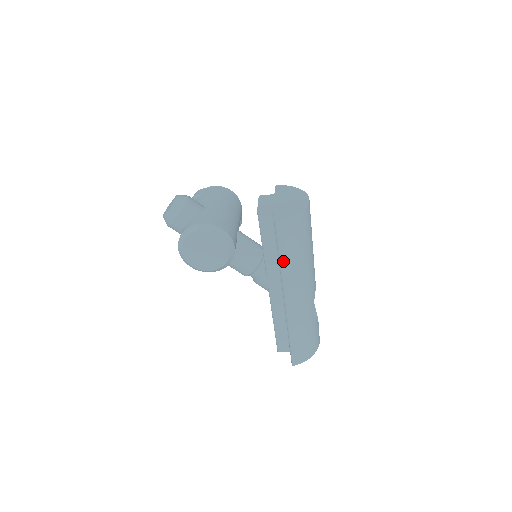
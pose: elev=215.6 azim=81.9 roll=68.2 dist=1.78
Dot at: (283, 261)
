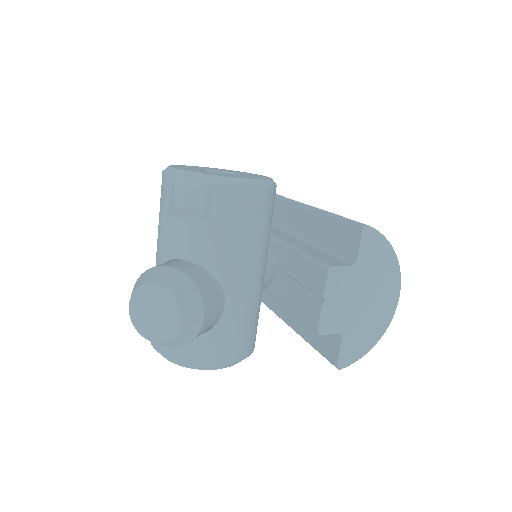
Dot at: occluded
